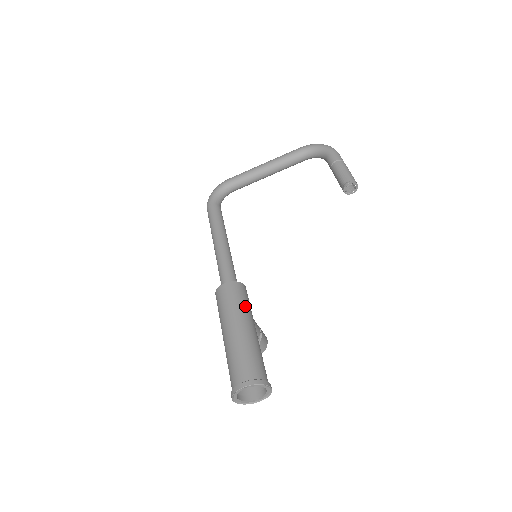
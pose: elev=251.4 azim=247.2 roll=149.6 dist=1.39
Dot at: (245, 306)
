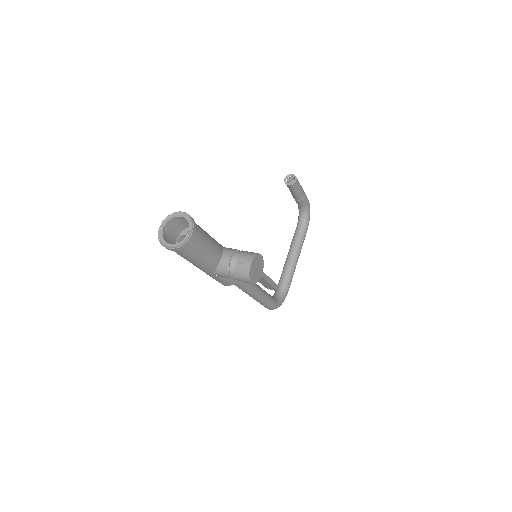
Dot at: occluded
